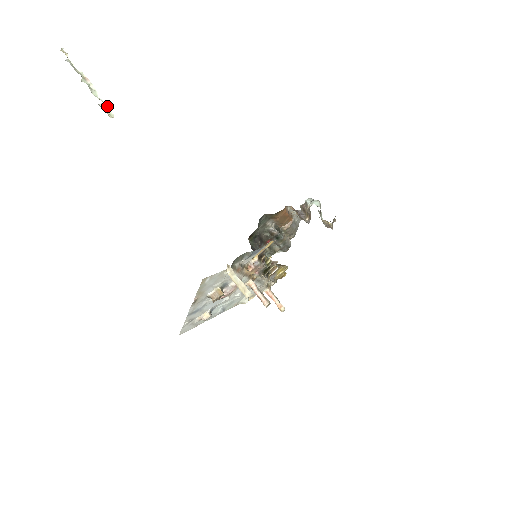
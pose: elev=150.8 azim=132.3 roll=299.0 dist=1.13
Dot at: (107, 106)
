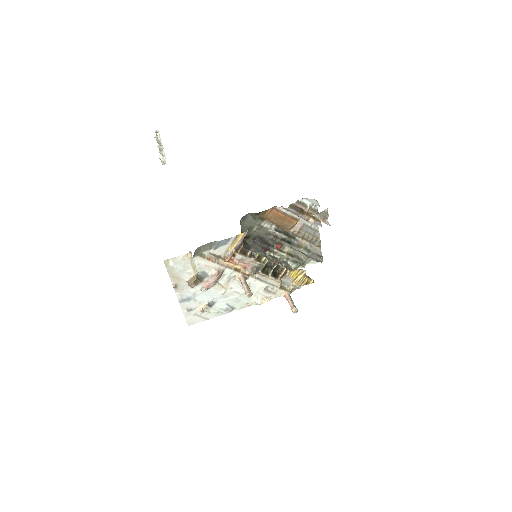
Dot at: (165, 159)
